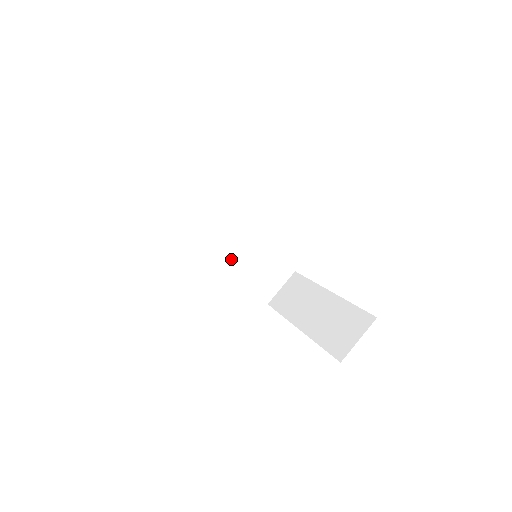
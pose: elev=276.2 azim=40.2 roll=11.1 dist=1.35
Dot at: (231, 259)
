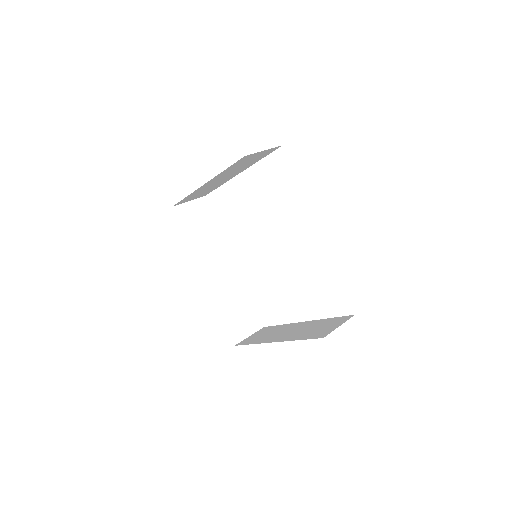
Dot at: (217, 286)
